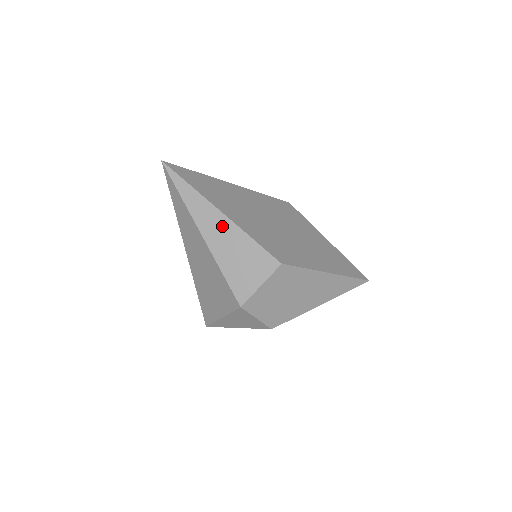
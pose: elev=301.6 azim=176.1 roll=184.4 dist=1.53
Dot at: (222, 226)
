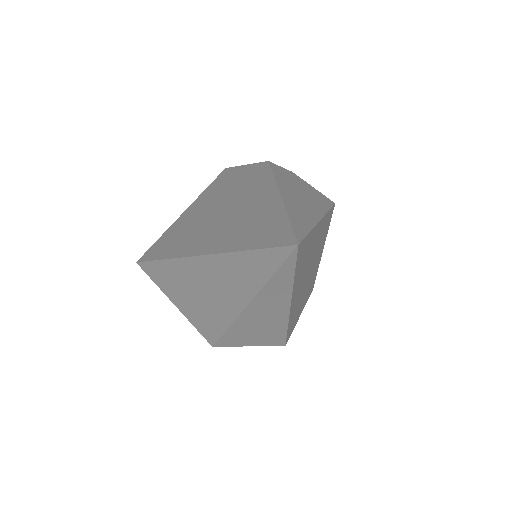
Dot at: (275, 314)
